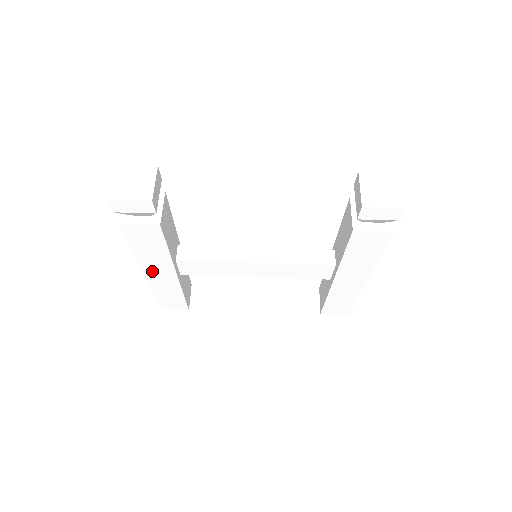
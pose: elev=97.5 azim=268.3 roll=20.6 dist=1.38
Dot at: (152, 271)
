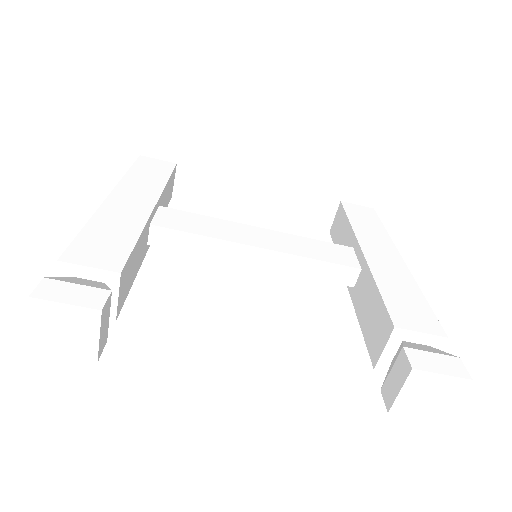
Dot at: occluded
